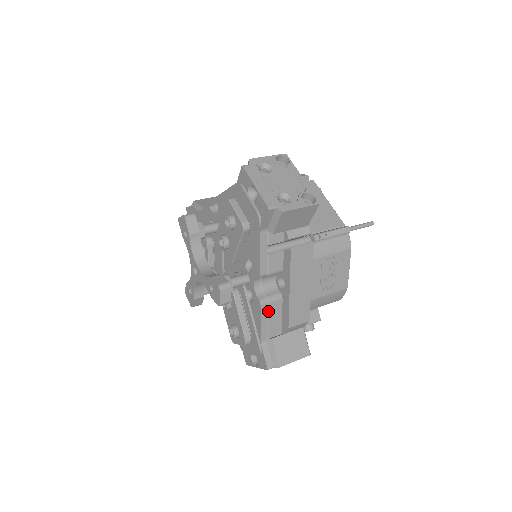
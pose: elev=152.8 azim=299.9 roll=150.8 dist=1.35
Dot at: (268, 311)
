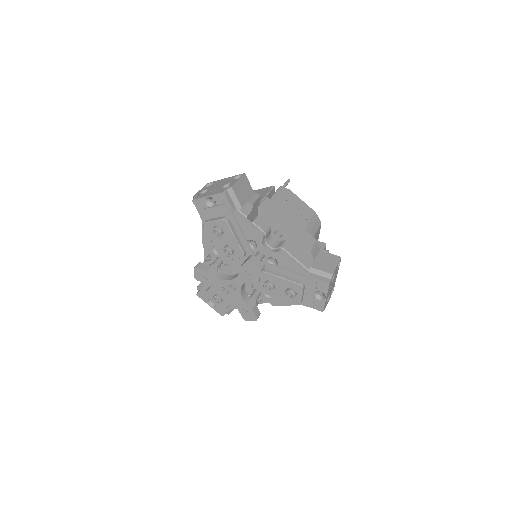
Dot at: (289, 253)
